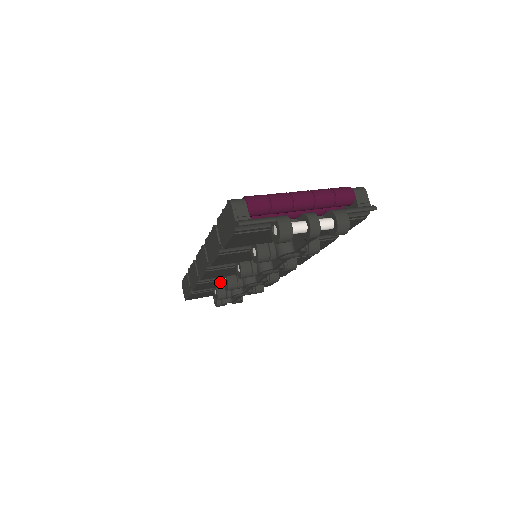
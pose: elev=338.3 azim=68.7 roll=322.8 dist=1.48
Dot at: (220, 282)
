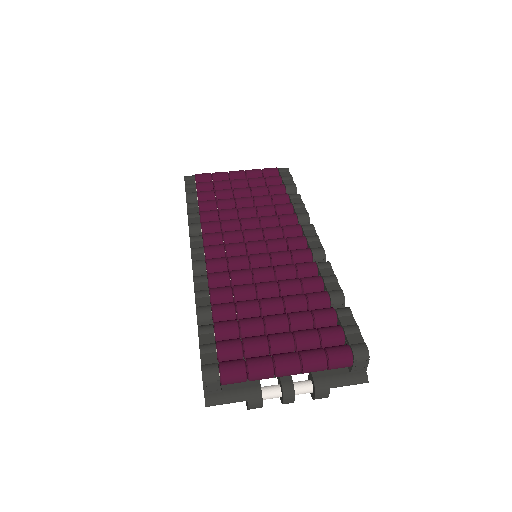
Dot at: occluded
